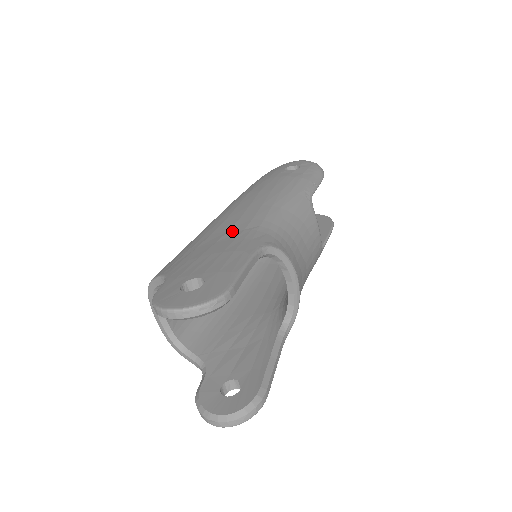
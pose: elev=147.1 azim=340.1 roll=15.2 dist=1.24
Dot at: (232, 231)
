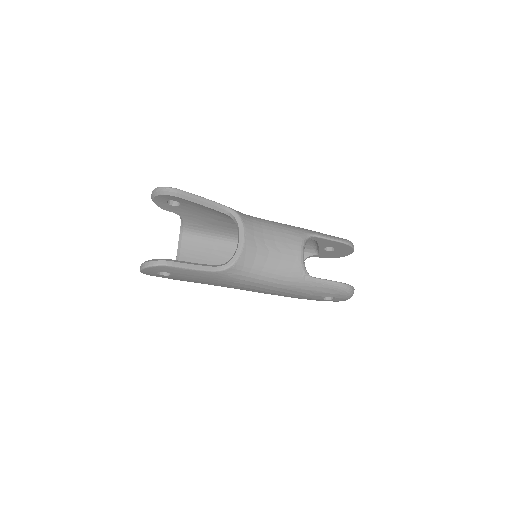
Dot at: occluded
